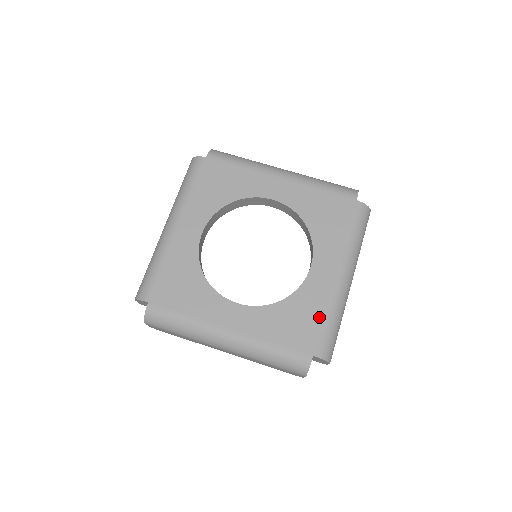
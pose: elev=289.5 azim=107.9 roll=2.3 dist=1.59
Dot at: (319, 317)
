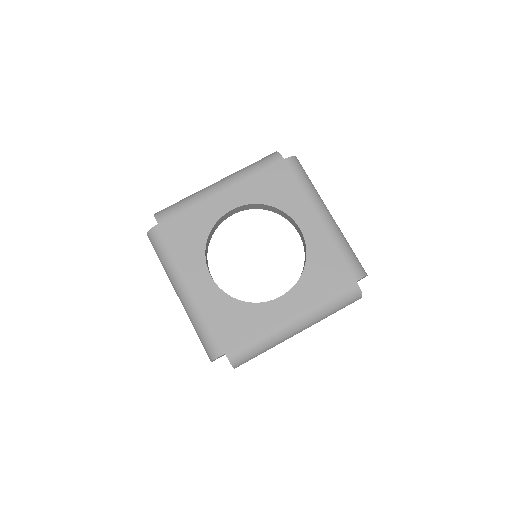
Dot at: (336, 255)
